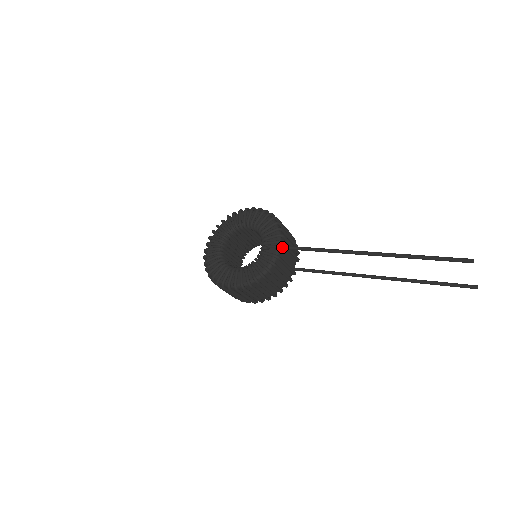
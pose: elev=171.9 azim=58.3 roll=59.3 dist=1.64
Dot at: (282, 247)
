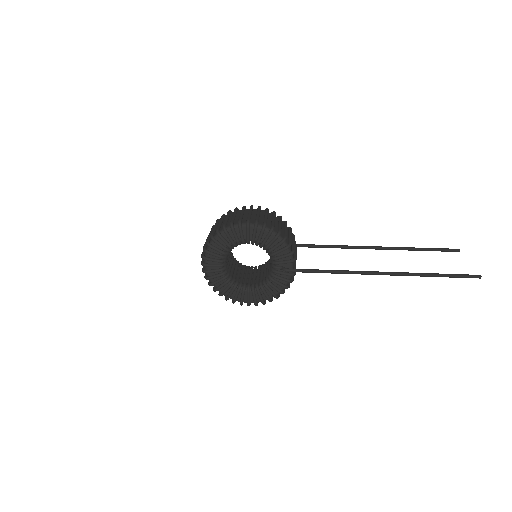
Dot at: (302, 272)
